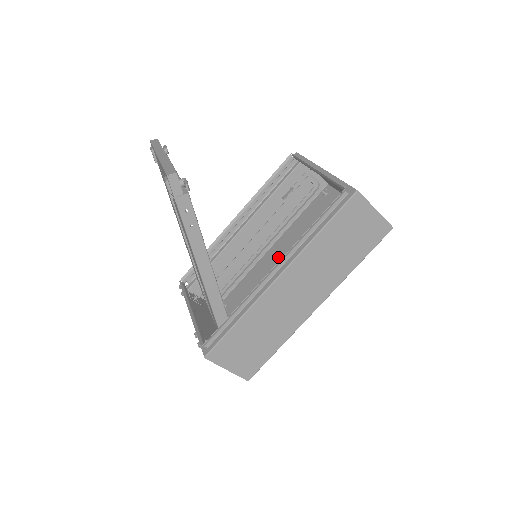
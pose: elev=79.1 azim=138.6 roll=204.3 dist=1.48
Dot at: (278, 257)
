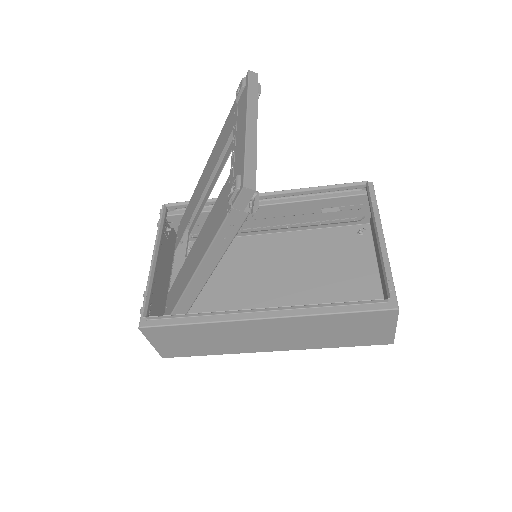
Dot at: (272, 253)
